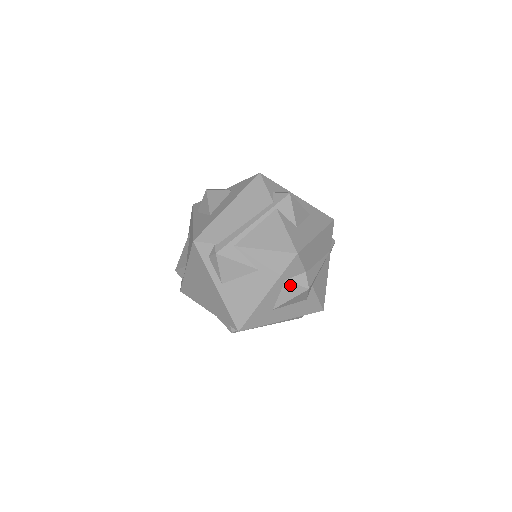
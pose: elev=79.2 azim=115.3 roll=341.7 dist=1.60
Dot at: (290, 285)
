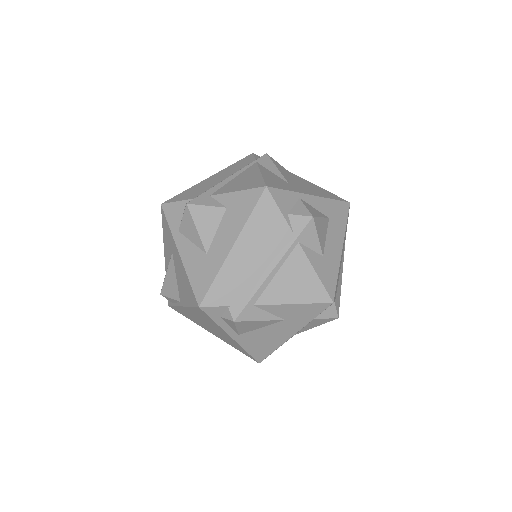
Dot at: (318, 320)
